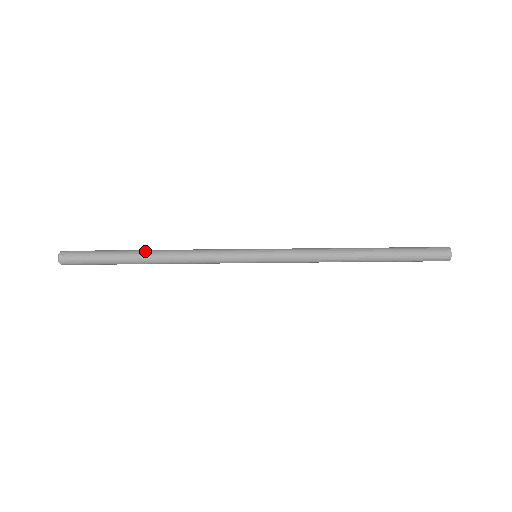
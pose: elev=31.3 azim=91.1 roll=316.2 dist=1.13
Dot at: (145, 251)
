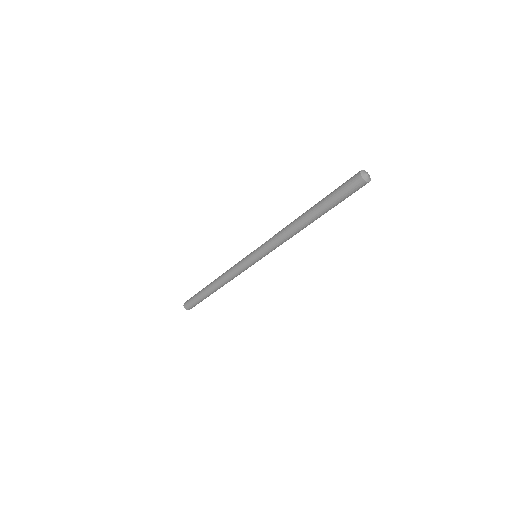
Dot at: occluded
